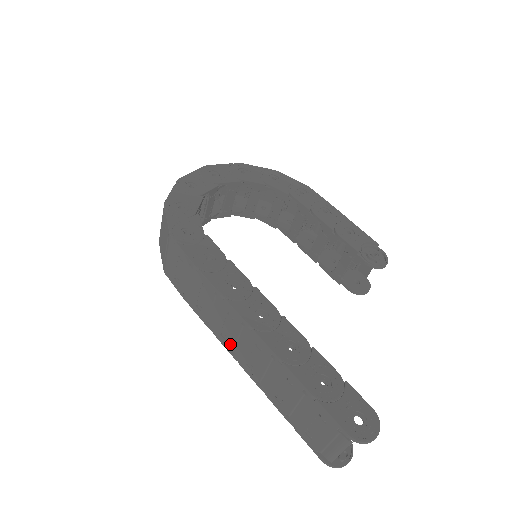
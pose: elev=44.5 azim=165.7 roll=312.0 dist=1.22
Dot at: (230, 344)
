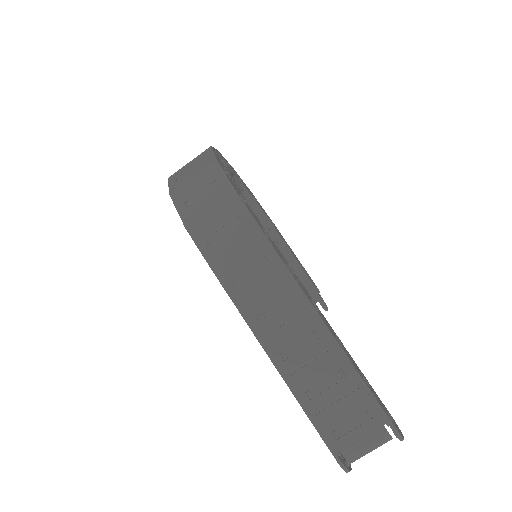
Dot at: (265, 327)
